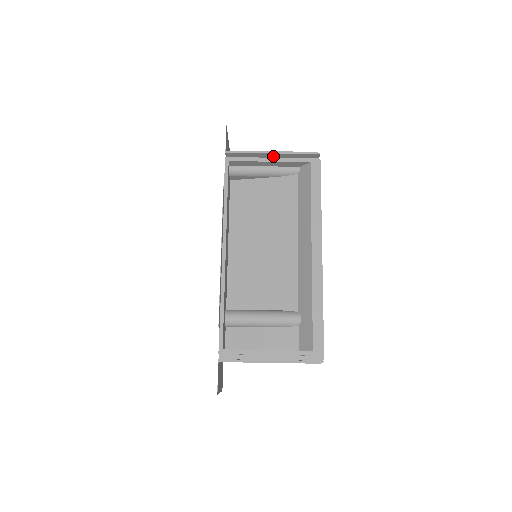
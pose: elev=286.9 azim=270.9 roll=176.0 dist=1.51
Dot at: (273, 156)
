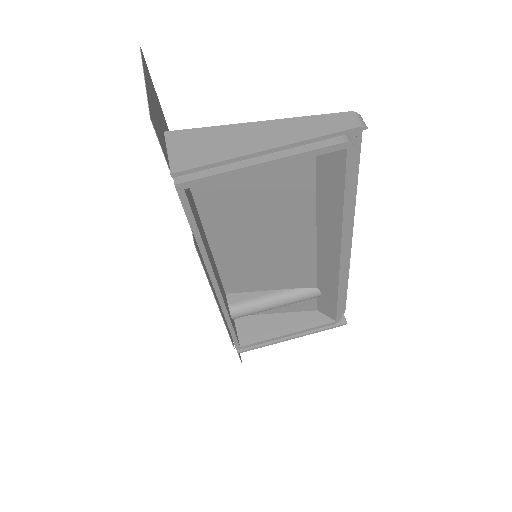
Dot at: (268, 144)
